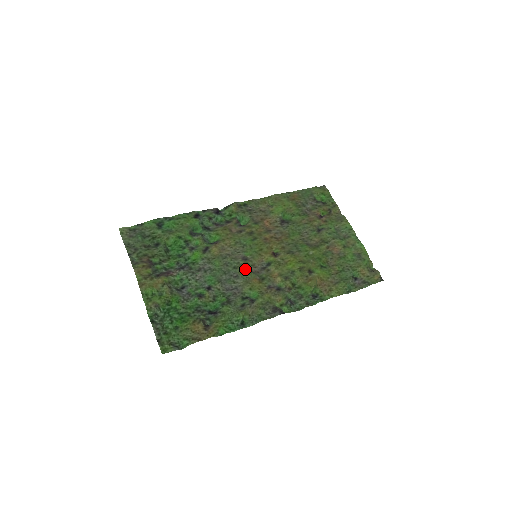
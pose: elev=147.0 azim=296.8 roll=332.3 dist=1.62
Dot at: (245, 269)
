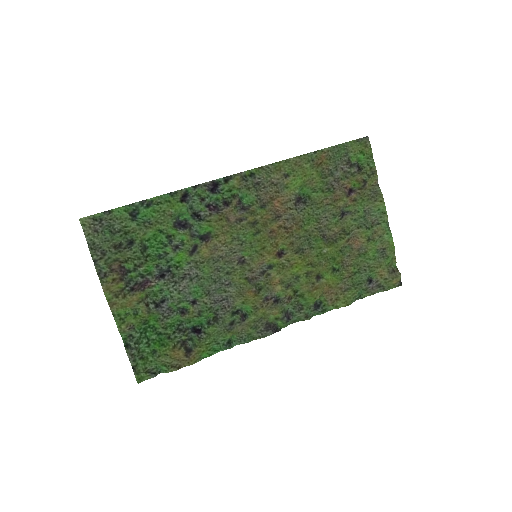
Dot at: (240, 277)
